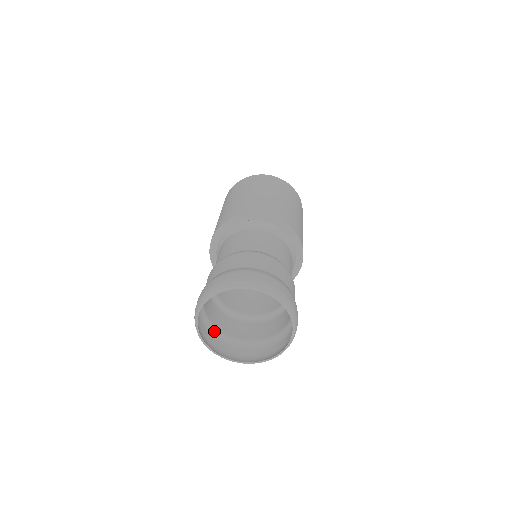
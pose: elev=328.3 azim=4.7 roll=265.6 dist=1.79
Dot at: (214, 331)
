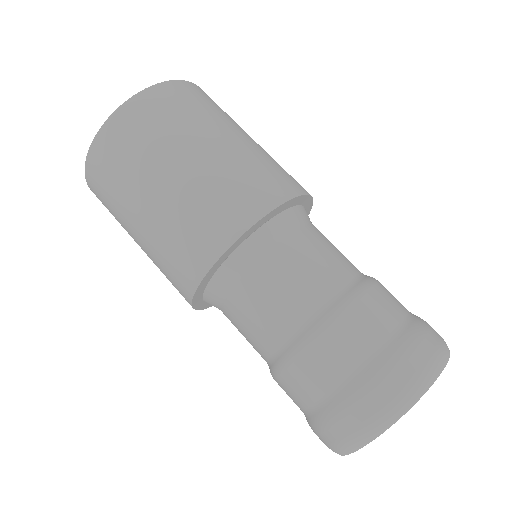
Dot at: occluded
